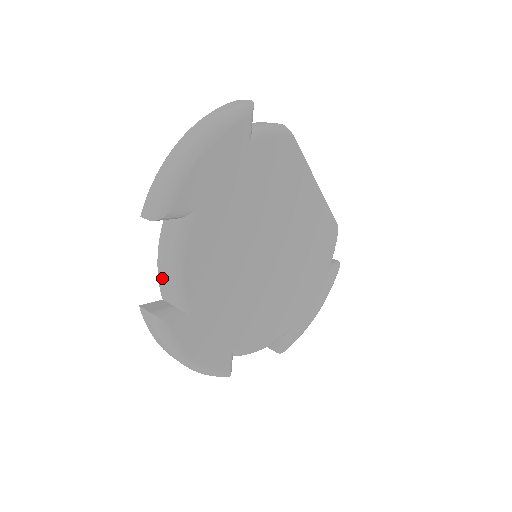
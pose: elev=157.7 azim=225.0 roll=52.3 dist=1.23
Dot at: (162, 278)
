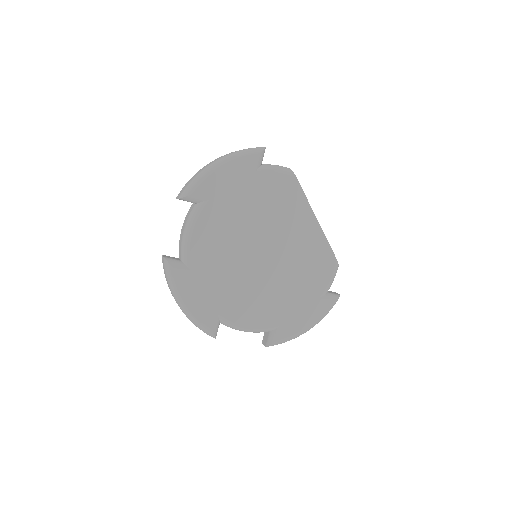
Dot at: (180, 241)
